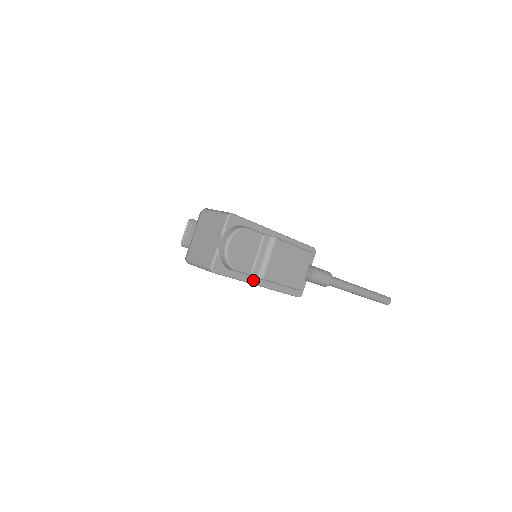
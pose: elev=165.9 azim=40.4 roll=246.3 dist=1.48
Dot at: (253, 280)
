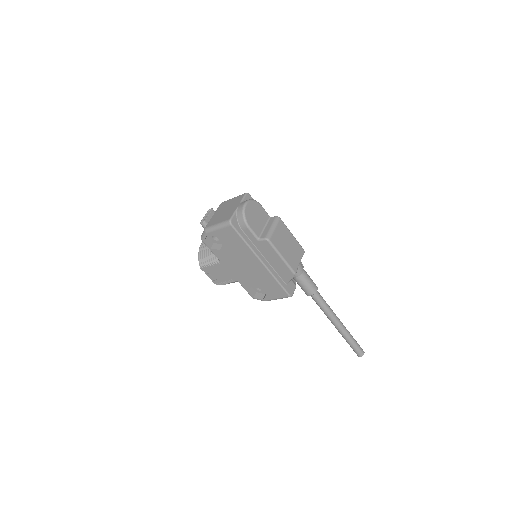
Dot at: (257, 253)
